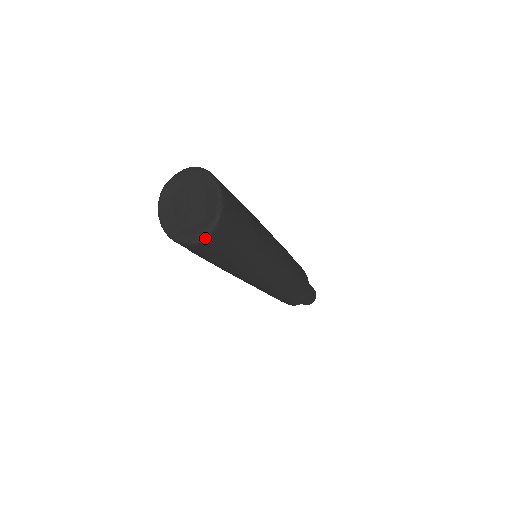
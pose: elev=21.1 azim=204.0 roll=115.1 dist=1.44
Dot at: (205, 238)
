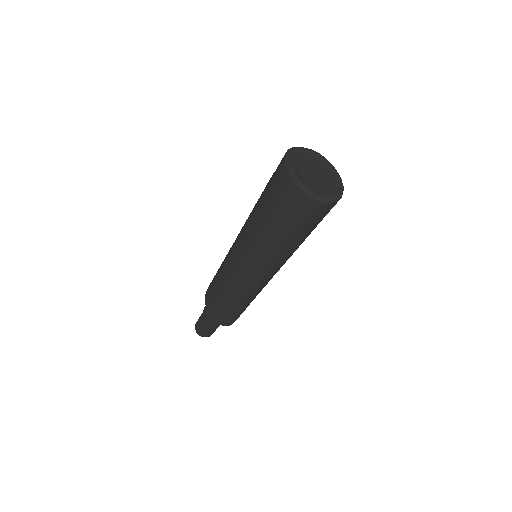
Dot at: (328, 202)
